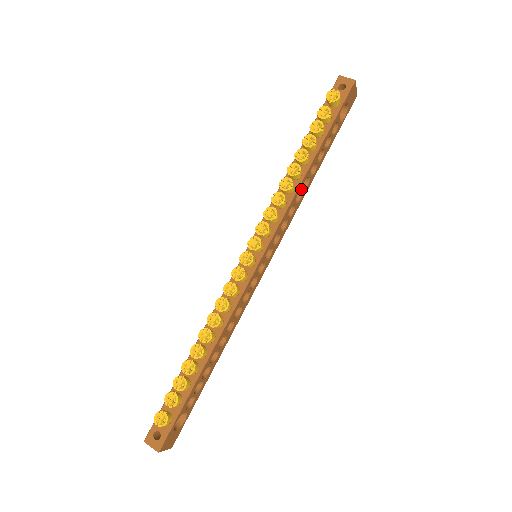
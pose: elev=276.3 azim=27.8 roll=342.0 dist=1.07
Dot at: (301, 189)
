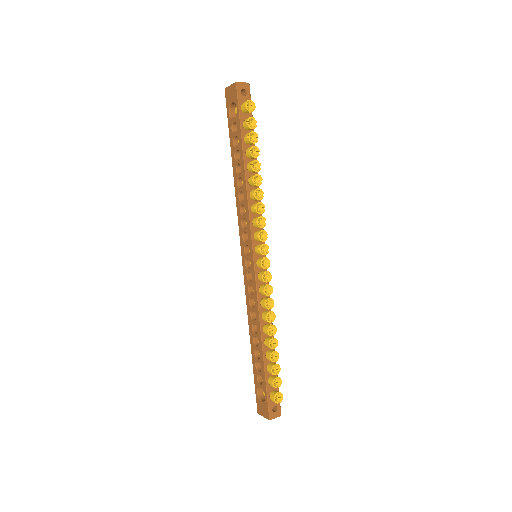
Dot at: occluded
